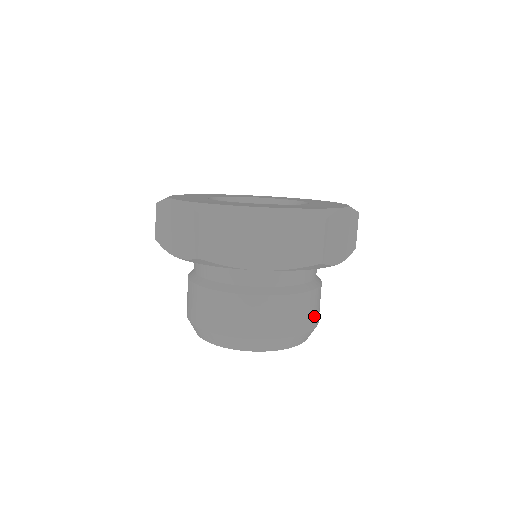
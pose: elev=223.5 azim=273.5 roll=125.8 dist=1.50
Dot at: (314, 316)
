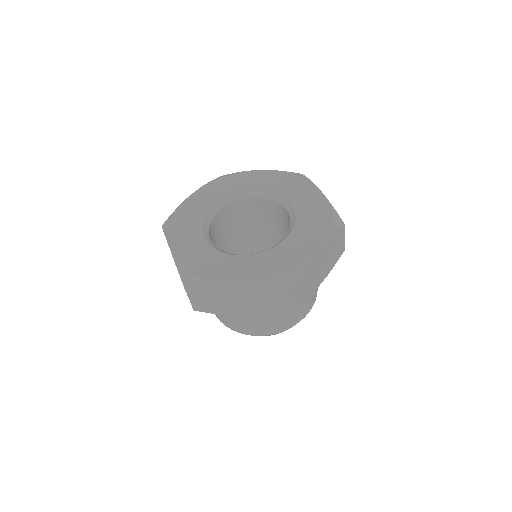
Dot at: (306, 308)
